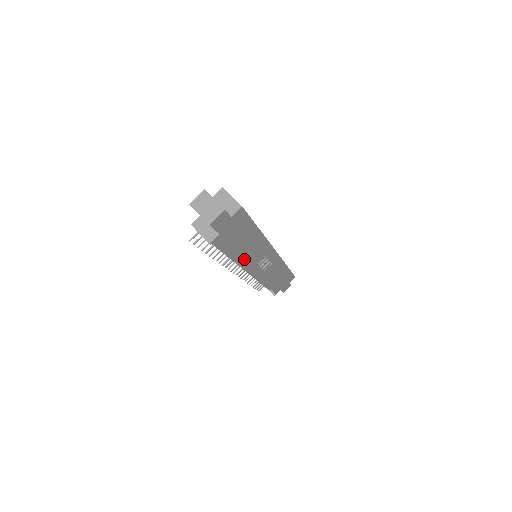
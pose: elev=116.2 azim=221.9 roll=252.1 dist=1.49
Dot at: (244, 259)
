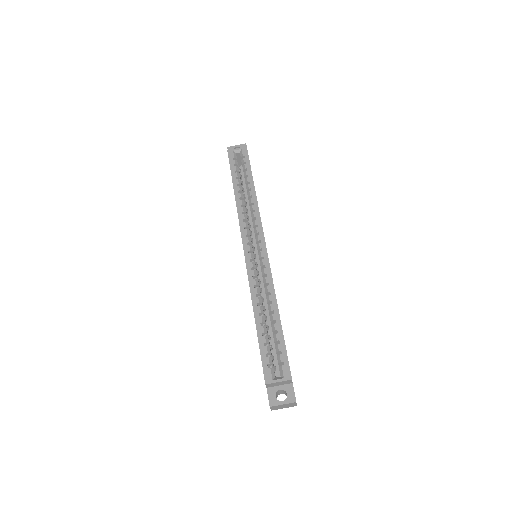
Dot at: occluded
